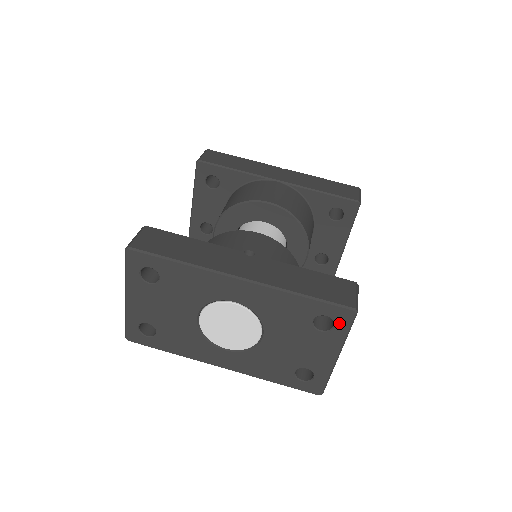
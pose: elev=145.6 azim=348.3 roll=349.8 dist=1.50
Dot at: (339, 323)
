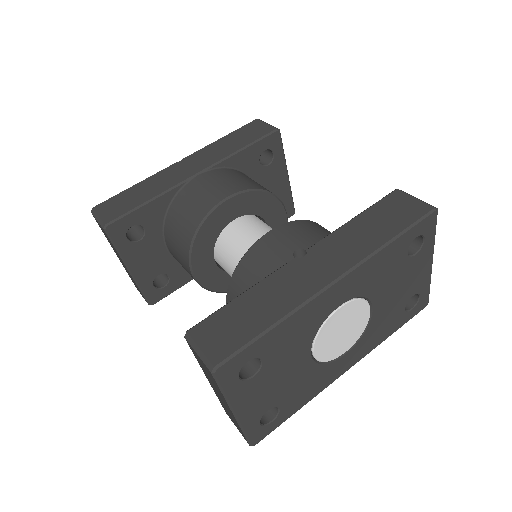
Dot at: (427, 233)
